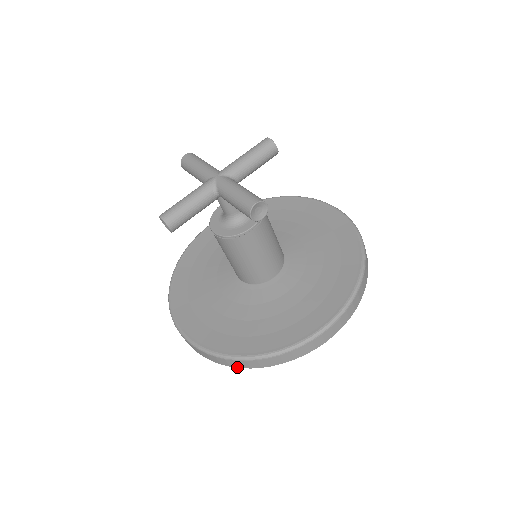
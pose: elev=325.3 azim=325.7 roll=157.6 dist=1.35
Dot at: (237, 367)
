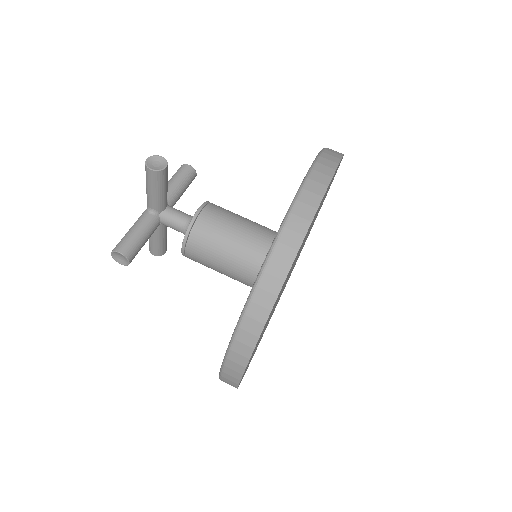
Dot at: occluded
